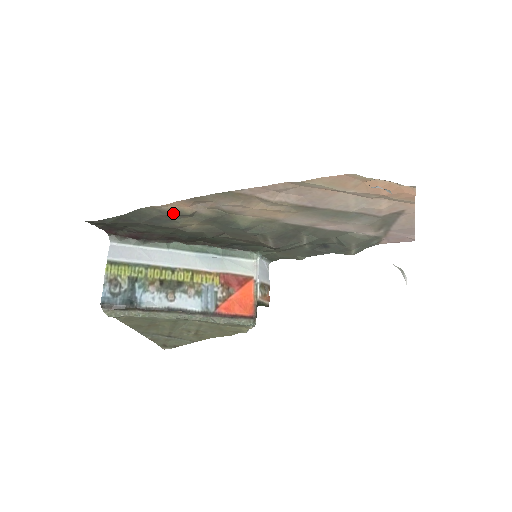
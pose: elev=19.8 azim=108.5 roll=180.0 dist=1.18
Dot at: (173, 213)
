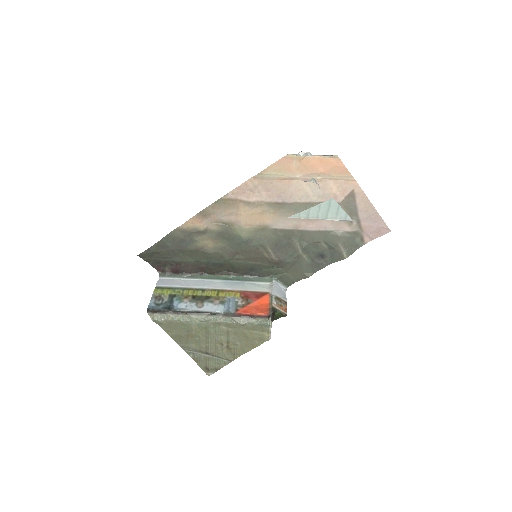
Dot at: (191, 231)
